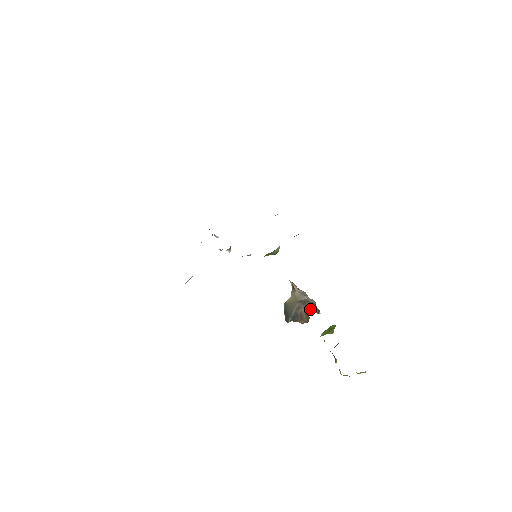
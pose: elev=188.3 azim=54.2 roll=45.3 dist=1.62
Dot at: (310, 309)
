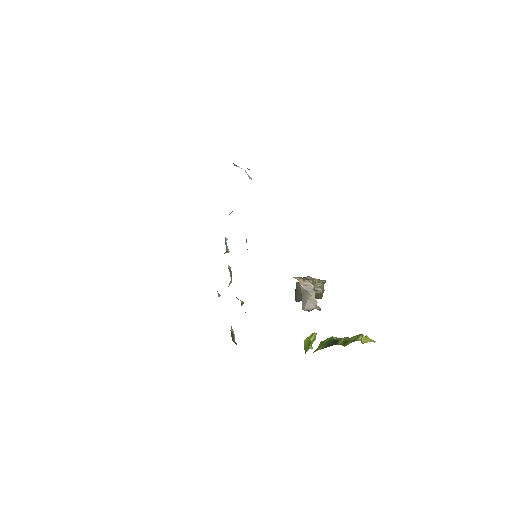
Dot at: (321, 294)
